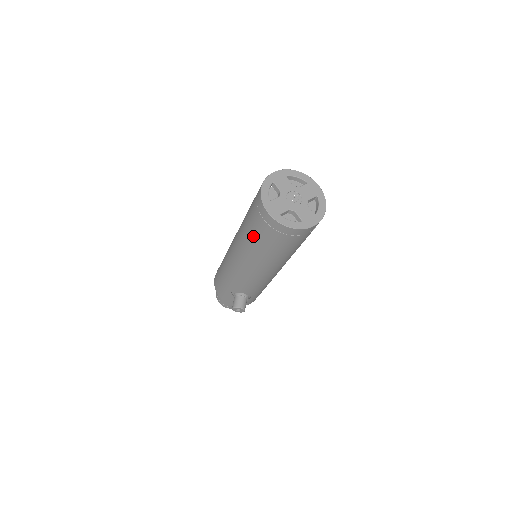
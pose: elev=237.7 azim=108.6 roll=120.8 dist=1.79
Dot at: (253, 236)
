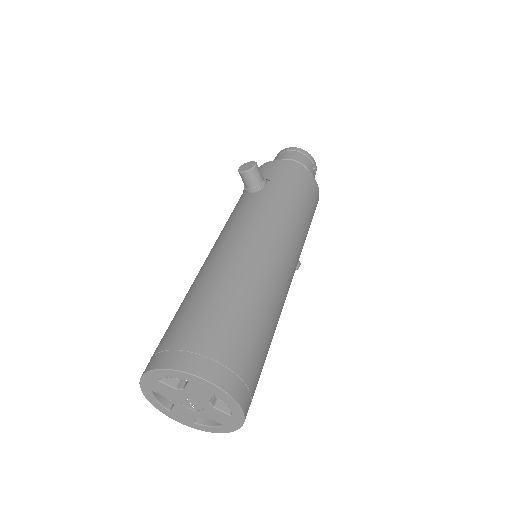
Dot at: occluded
